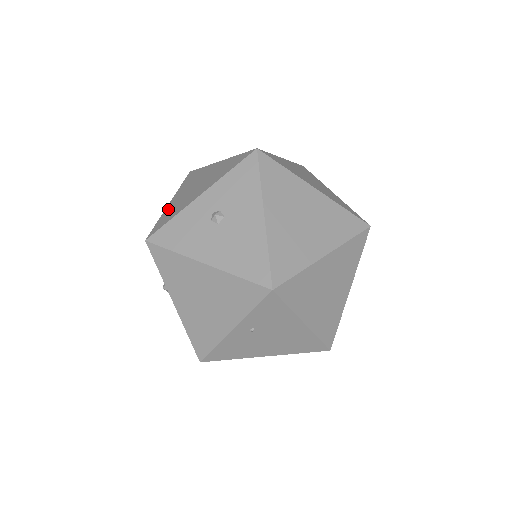
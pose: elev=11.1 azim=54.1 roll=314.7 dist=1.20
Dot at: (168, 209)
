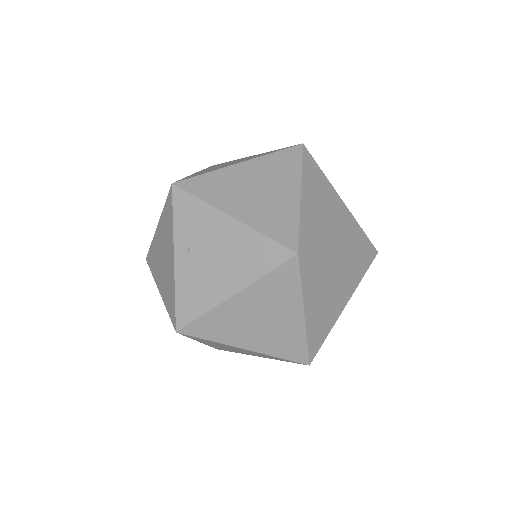
Dot at: occluded
